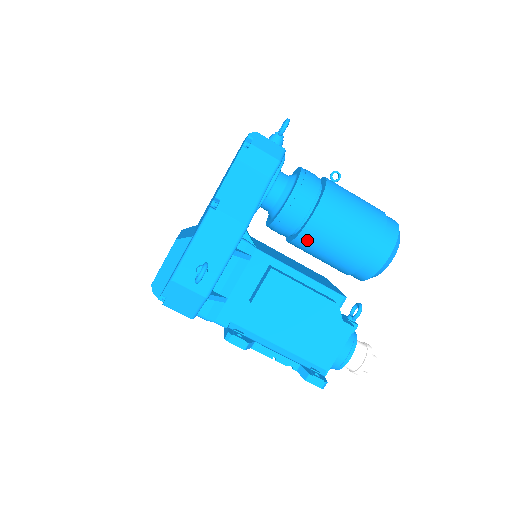
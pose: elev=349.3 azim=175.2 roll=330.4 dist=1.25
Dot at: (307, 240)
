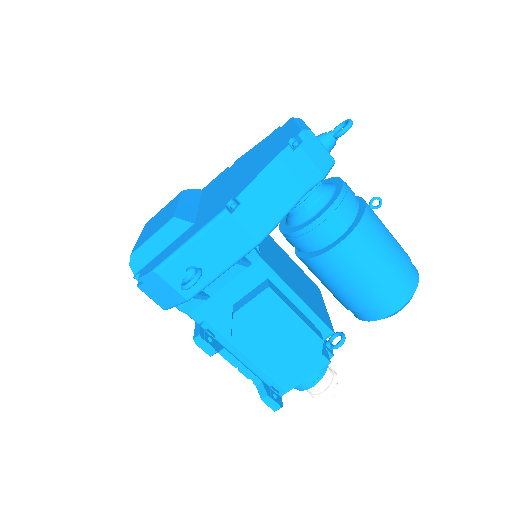
Dot at: (318, 266)
